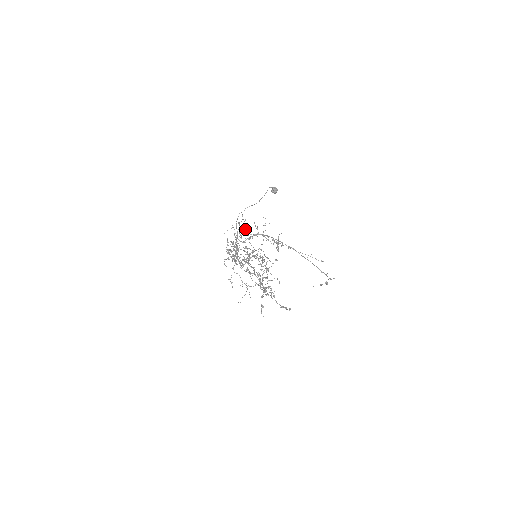
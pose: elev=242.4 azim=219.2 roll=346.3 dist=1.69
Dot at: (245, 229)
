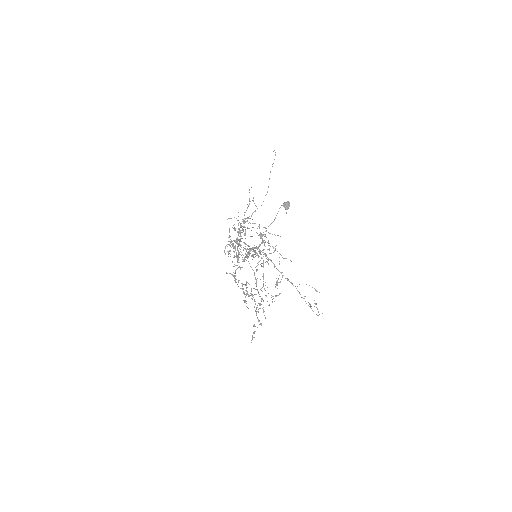
Dot at: (250, 201)
